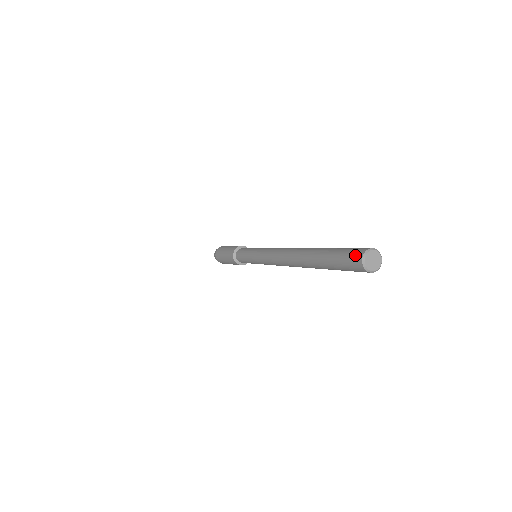
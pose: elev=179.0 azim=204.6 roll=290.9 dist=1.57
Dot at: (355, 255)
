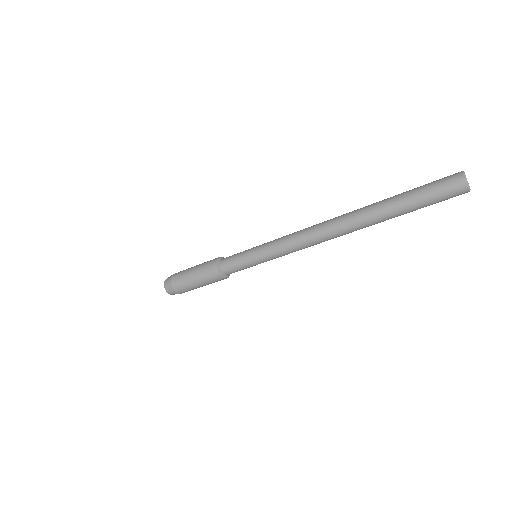
Dot at: (451, 175)
